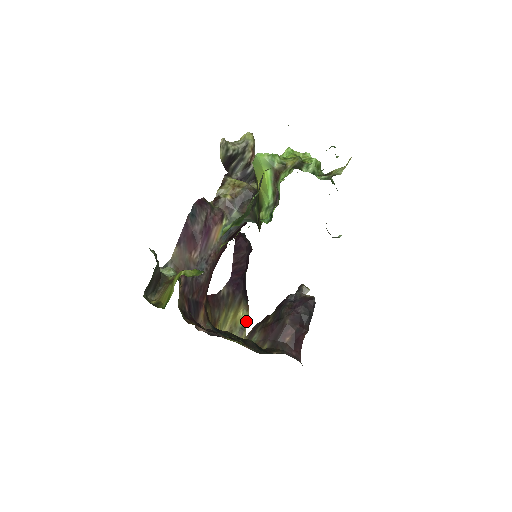
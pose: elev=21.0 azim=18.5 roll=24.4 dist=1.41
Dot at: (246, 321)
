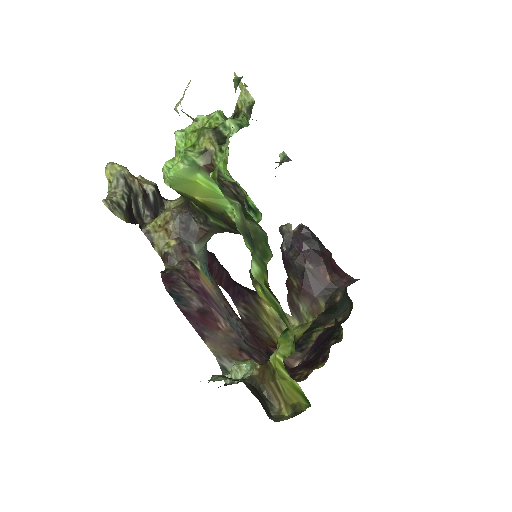
Dot at: occluded
